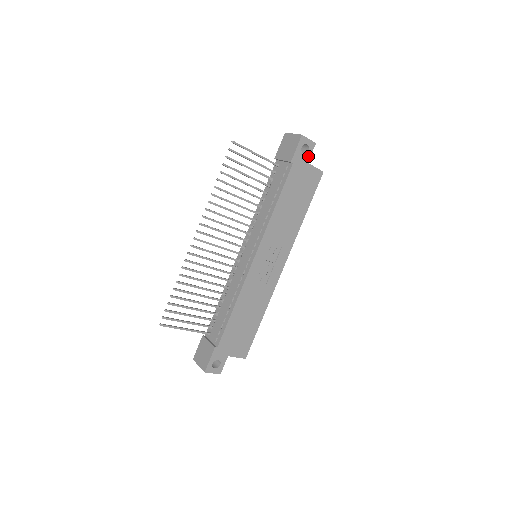
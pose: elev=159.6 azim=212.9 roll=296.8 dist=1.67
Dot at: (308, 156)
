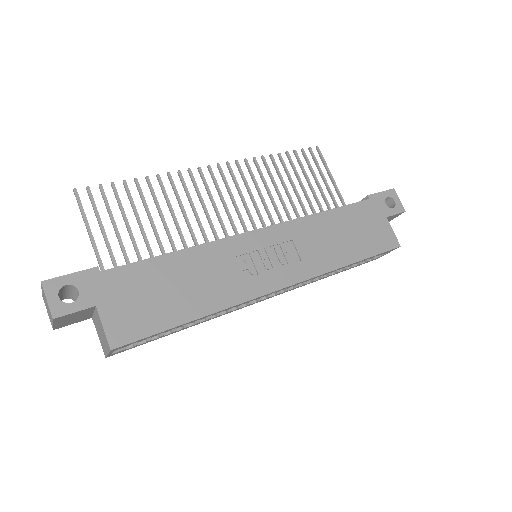
Dot at: (390, 212)
